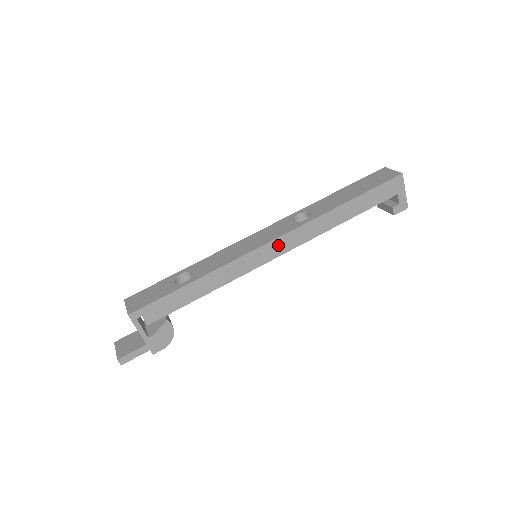
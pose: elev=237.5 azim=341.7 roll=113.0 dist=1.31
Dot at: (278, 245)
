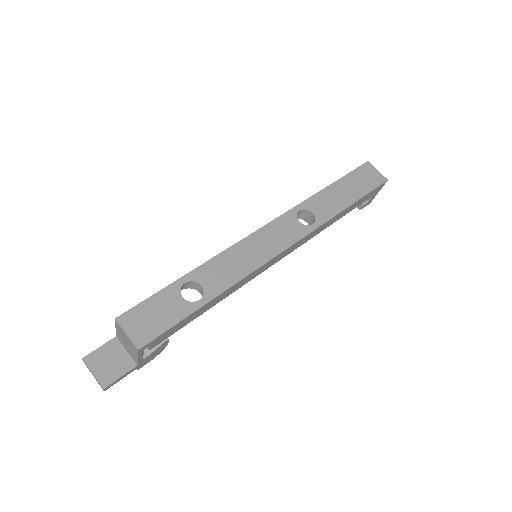
Dot at: (286, 252)
